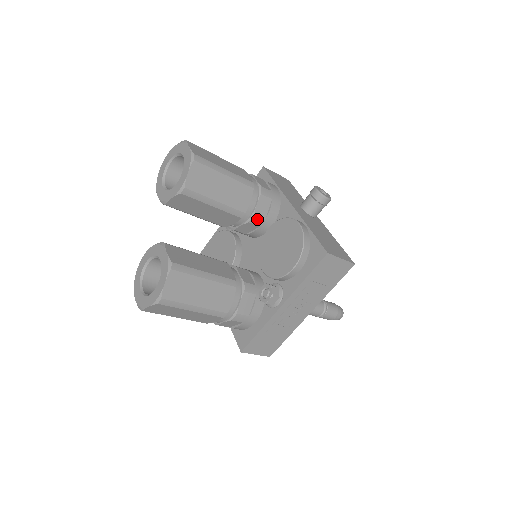
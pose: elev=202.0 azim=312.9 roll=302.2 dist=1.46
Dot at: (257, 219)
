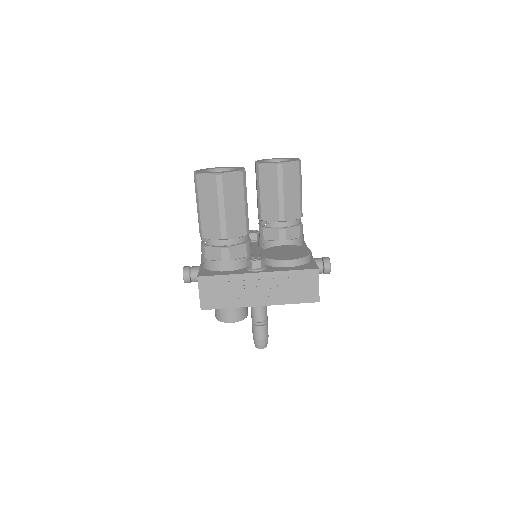
Dot at: (284, 234)
